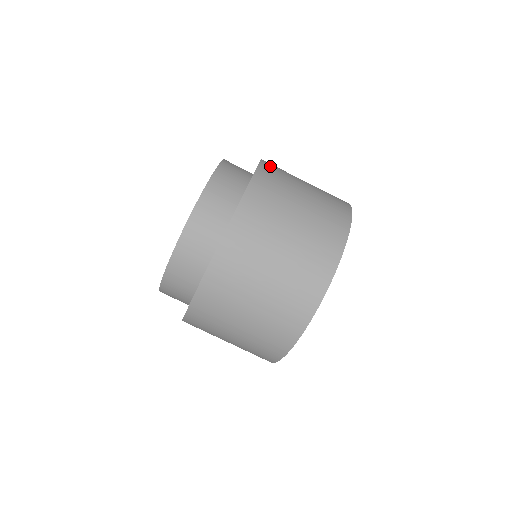
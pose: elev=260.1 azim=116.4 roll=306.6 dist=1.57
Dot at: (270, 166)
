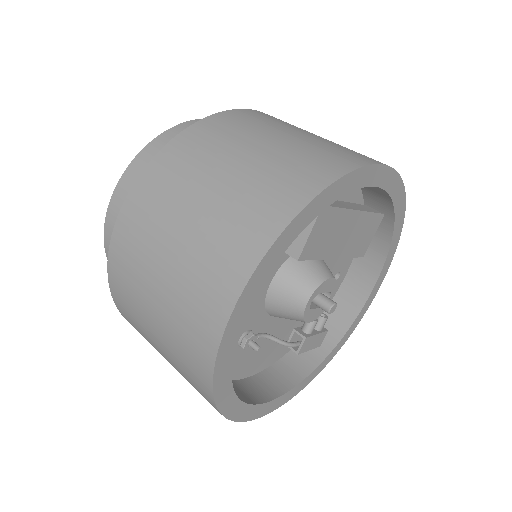
Dot at: occluded
